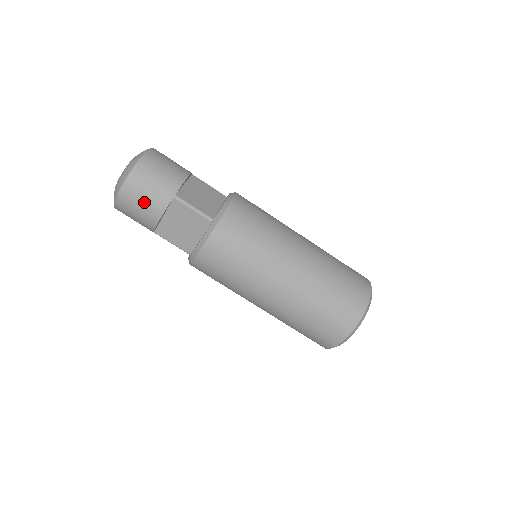
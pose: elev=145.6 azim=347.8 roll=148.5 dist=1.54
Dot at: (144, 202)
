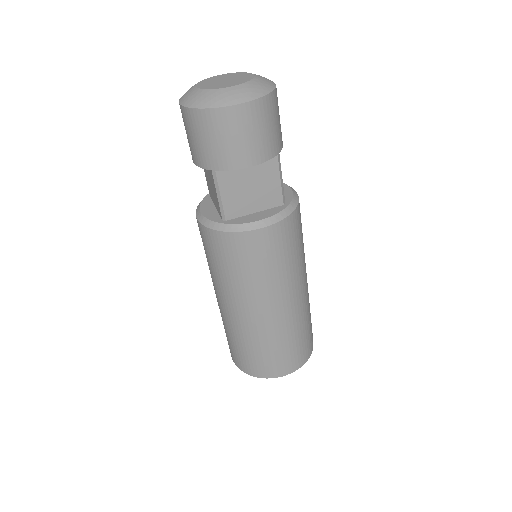
Dot at: (256, 136)
